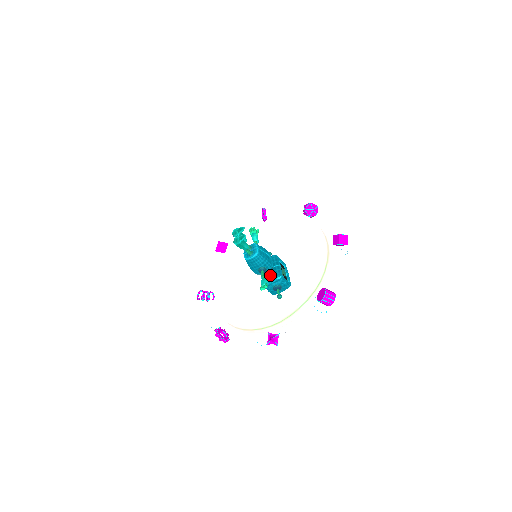
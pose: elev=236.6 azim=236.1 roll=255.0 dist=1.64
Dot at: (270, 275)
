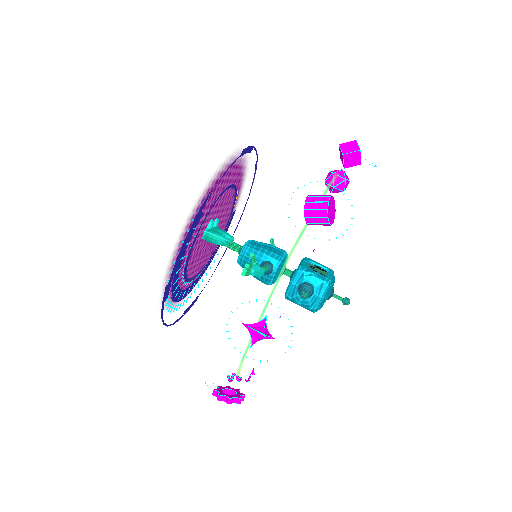
Dot at: occluded
